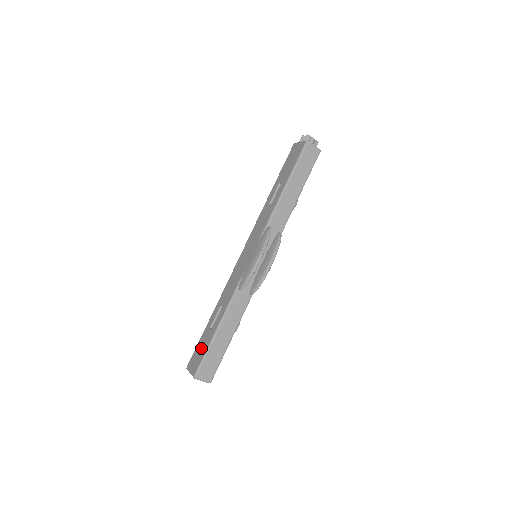
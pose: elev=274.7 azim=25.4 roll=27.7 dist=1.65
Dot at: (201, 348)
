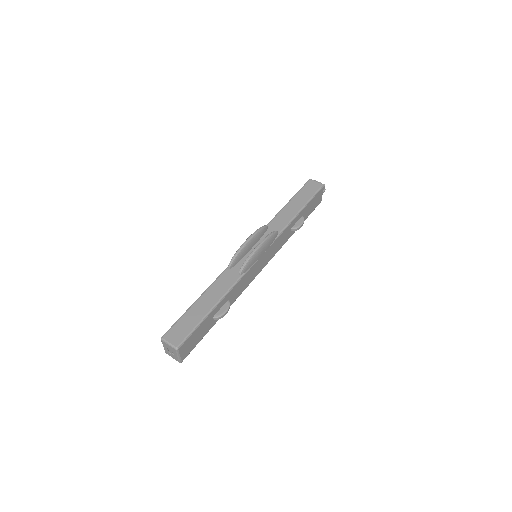
Dot at: occluded
